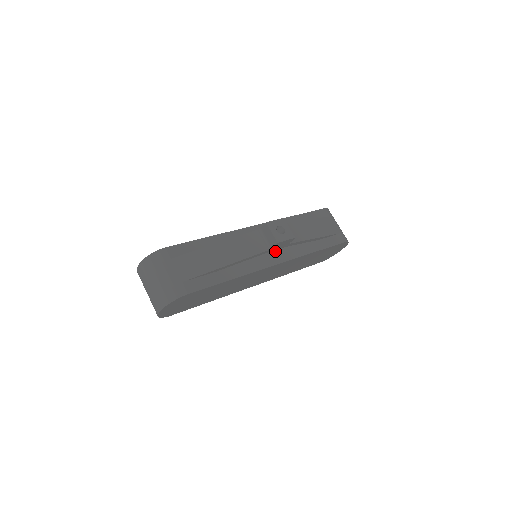
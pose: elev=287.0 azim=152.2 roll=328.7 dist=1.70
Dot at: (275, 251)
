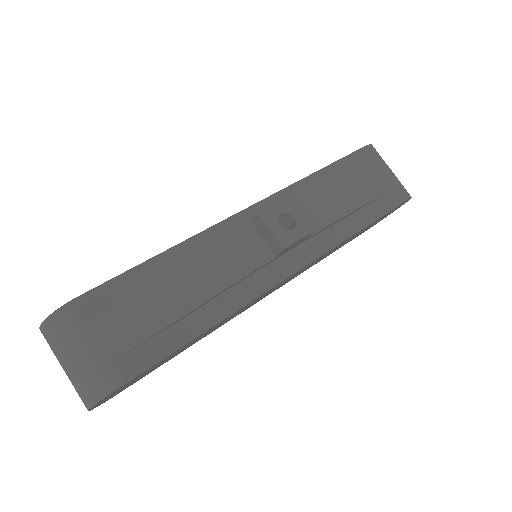
Dot at: occluded
